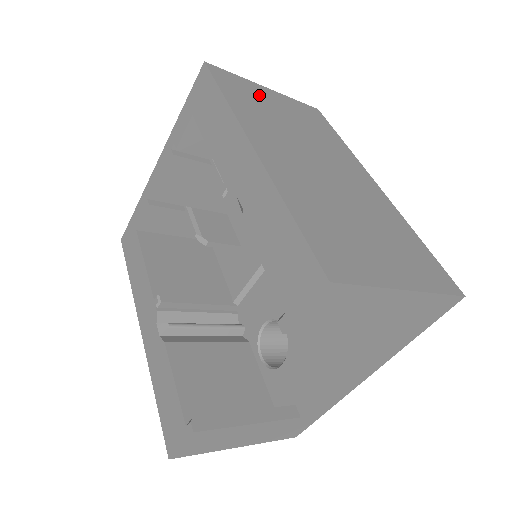
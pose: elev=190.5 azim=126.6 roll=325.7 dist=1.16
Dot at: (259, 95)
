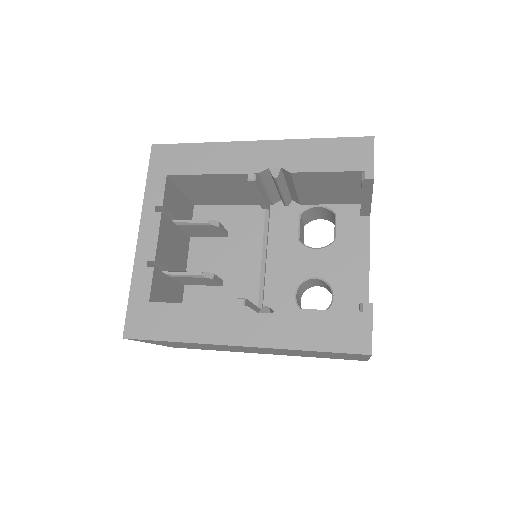
Dot at: occluded
